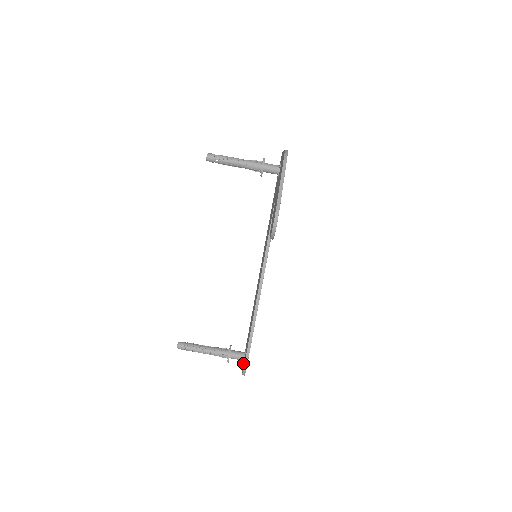
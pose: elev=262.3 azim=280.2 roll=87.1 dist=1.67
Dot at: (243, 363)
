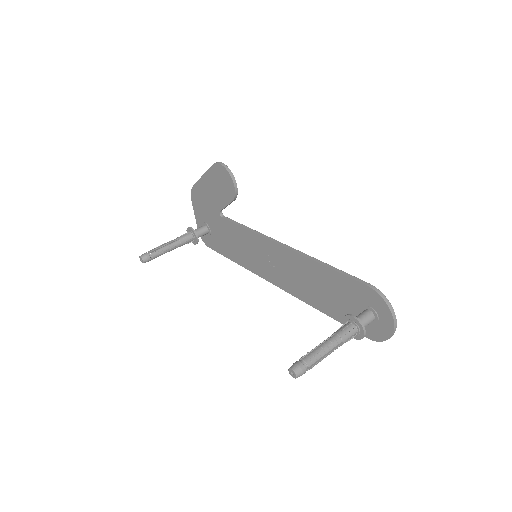
Dot at: (381, 324)
